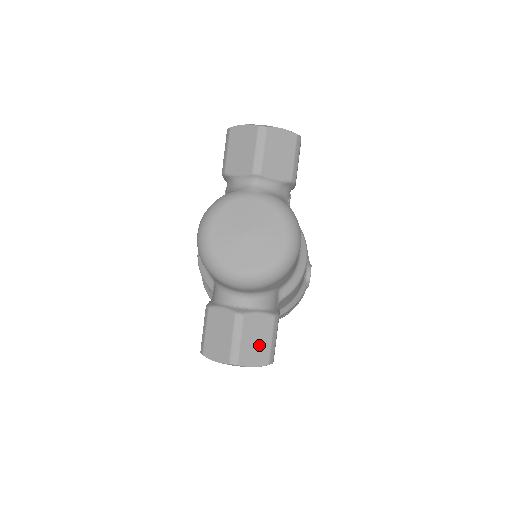
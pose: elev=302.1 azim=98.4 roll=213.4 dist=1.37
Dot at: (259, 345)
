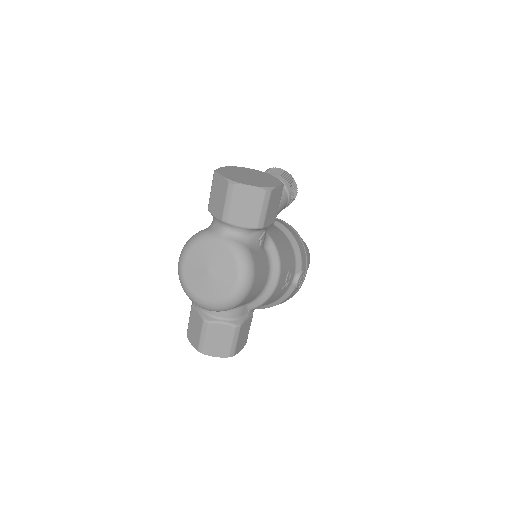
Dot at: (221, 344)
